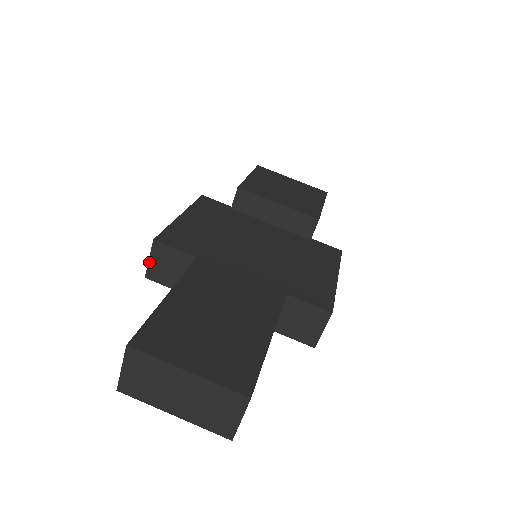
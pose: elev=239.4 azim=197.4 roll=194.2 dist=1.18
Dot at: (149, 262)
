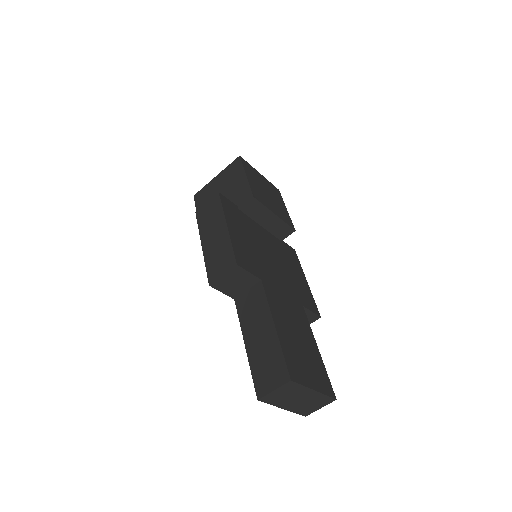
Dot at: (221, 277)
